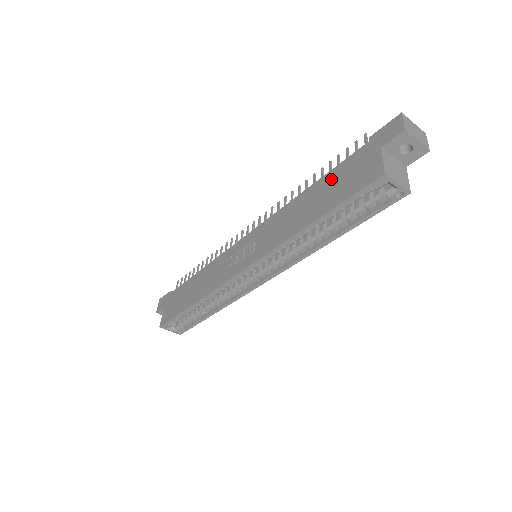
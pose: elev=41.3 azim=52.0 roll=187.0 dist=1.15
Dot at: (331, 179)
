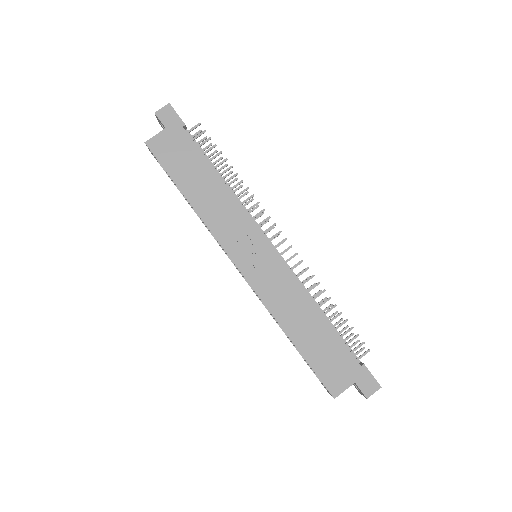
Dot at: (330, 341)
